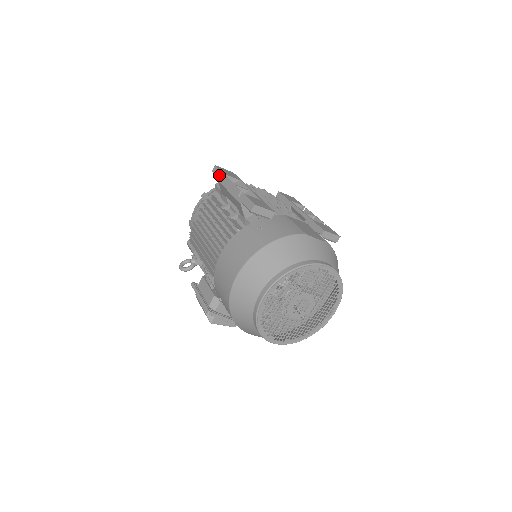
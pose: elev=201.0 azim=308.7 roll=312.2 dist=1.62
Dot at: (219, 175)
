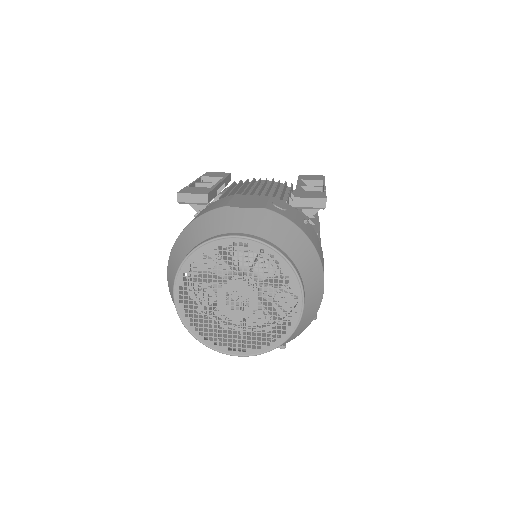
Dot at: occluded
